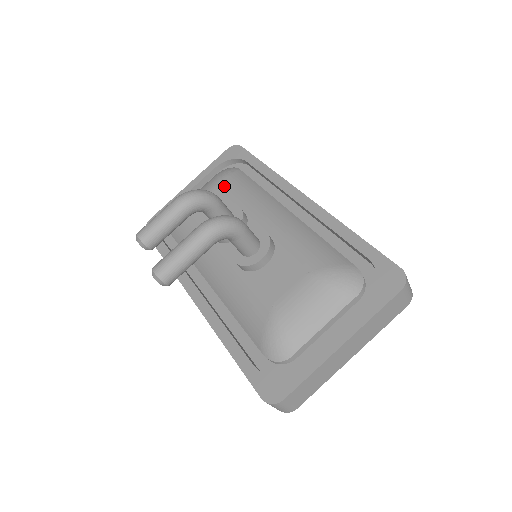
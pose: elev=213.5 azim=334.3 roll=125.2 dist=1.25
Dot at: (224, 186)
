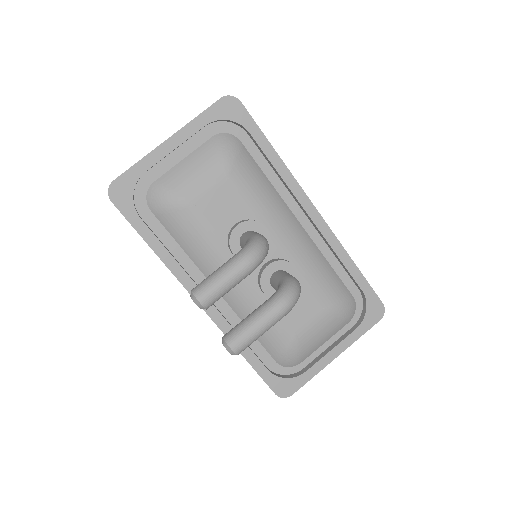
Dot at: (236, 180)
